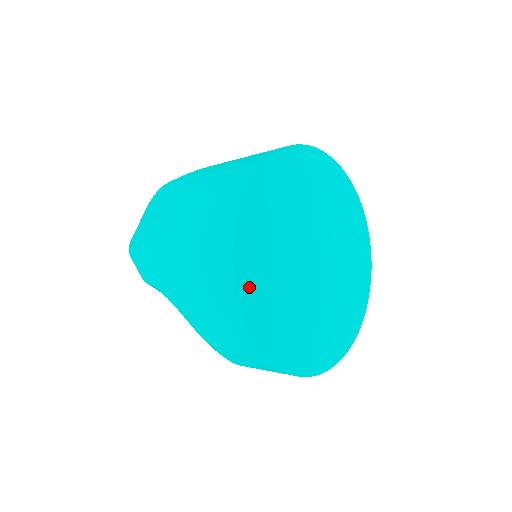
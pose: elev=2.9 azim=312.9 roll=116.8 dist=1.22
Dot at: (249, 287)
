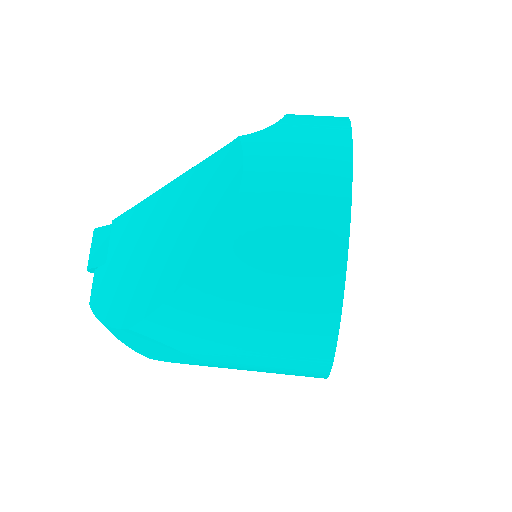
Dot at: occluded
